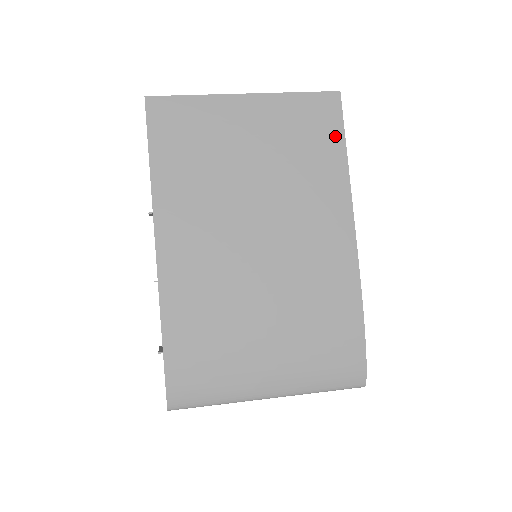
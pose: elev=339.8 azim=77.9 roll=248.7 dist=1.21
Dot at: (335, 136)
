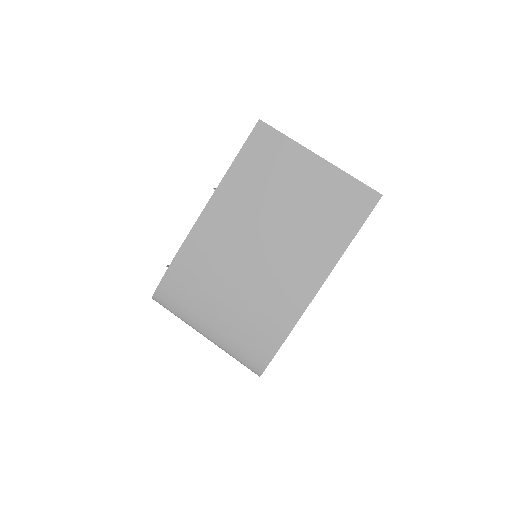
Dot at: (355, 221)
